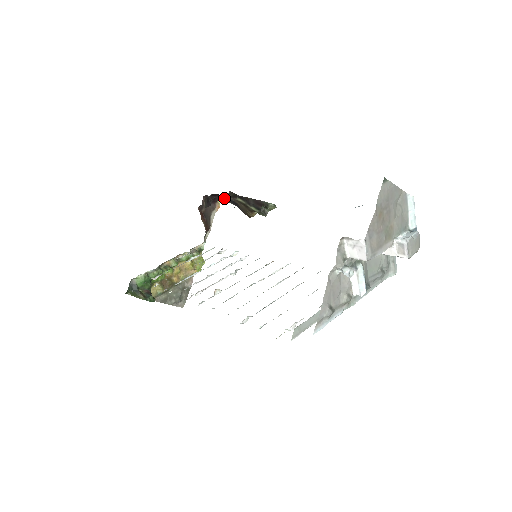
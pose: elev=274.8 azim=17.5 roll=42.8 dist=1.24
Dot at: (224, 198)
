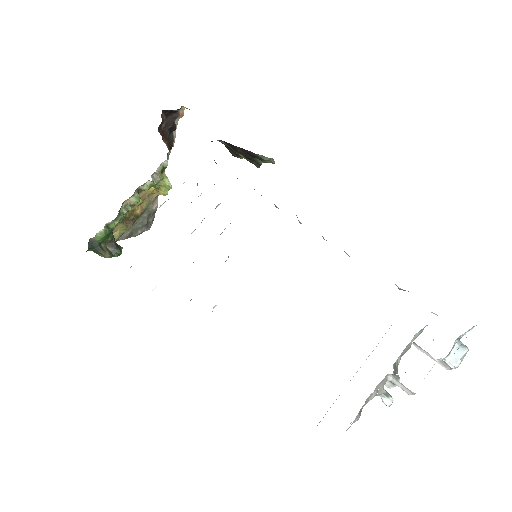
Dot at: occluded
